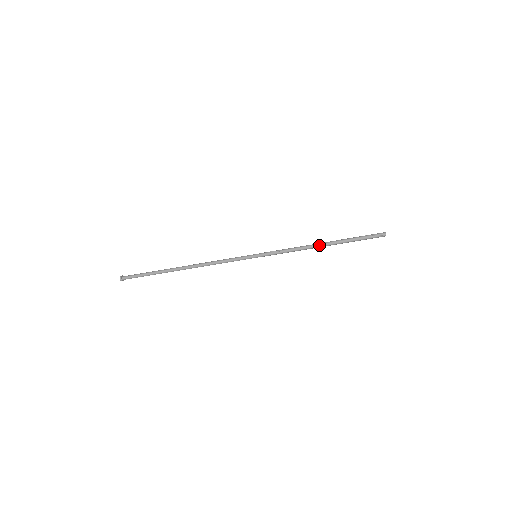
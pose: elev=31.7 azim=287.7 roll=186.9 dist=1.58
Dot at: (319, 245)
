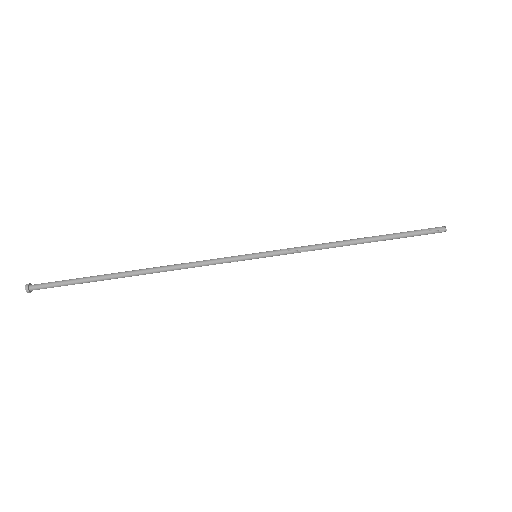
Dot at: (352, 242)
